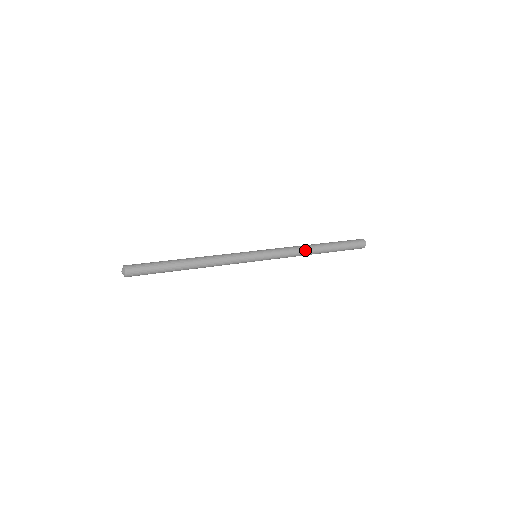
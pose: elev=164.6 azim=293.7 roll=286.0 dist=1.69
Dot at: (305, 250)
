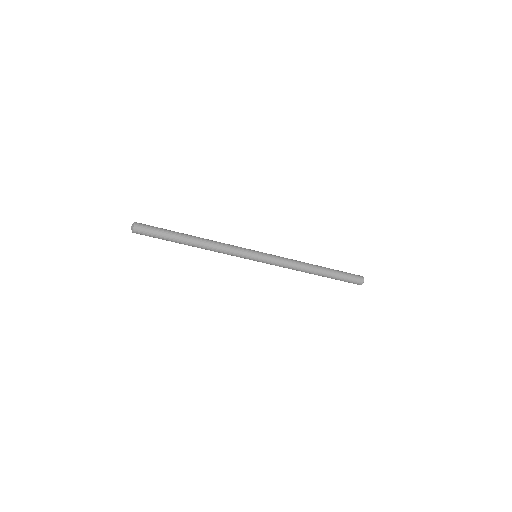
Dot at: (302, 262)
